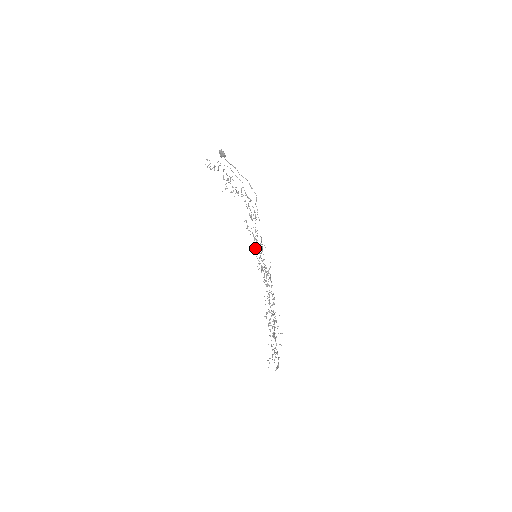
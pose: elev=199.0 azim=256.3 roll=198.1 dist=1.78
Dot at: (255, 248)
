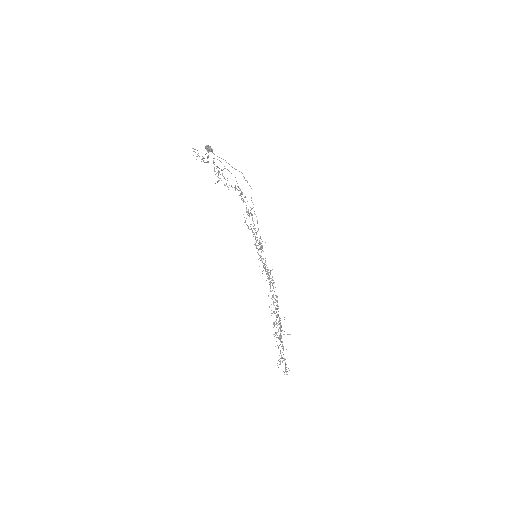
Dot at: (255, 244)
